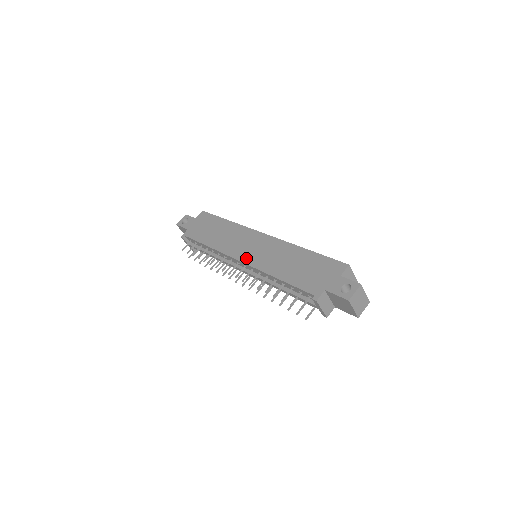
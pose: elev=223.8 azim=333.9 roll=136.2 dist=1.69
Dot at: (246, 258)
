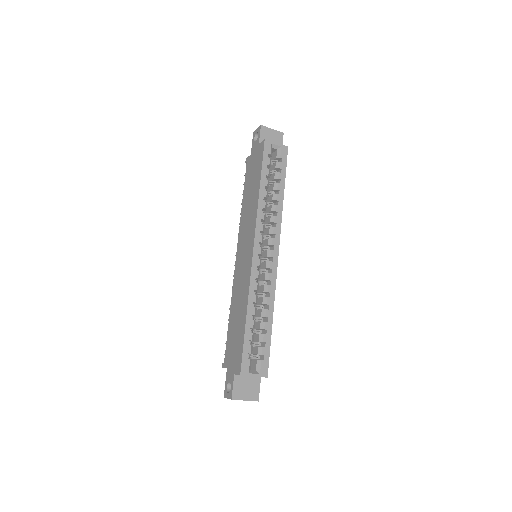
Dot at: (237, 261)
